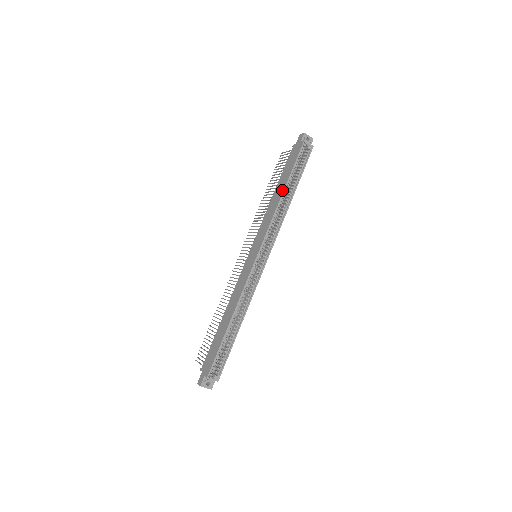
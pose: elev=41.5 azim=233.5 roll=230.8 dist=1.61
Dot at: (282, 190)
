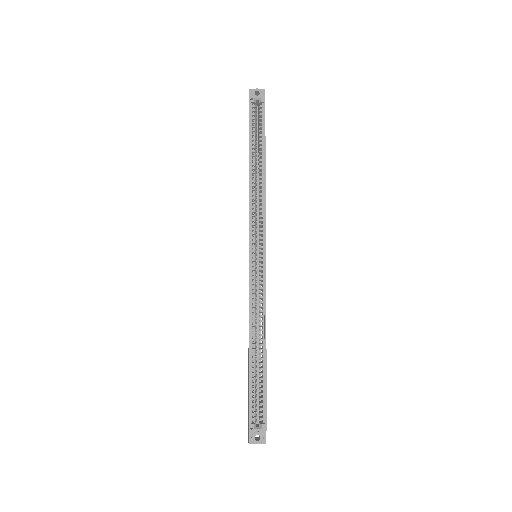
Dot at: occluded
